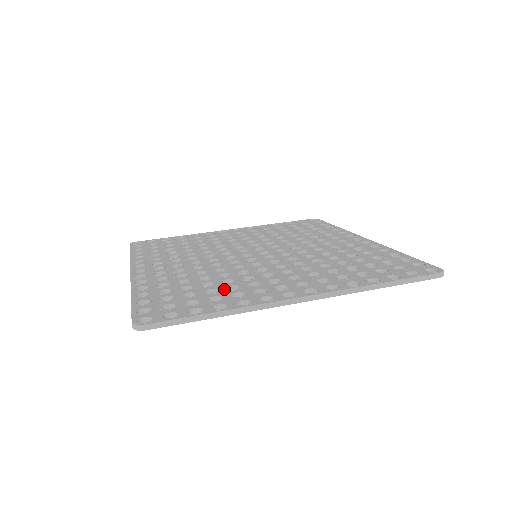
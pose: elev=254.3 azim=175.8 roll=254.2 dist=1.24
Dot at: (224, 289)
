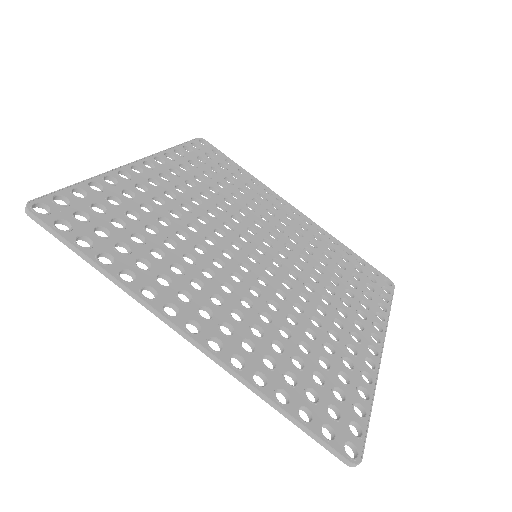
Dot at: (328, 354)
